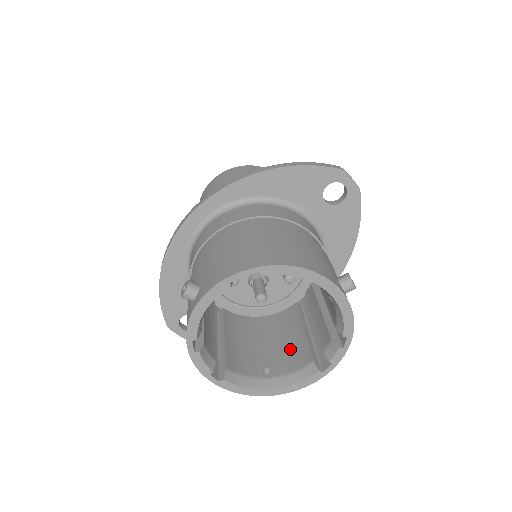
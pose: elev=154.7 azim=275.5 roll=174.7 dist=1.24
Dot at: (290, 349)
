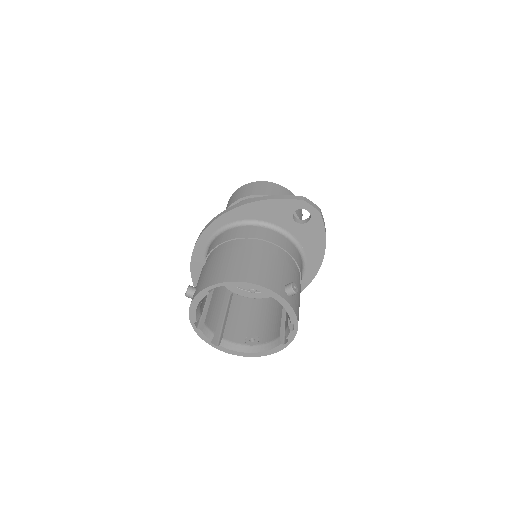
Dot at: (271, 326)
